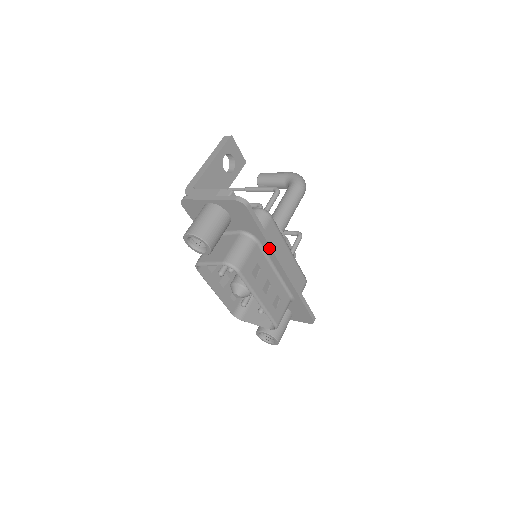
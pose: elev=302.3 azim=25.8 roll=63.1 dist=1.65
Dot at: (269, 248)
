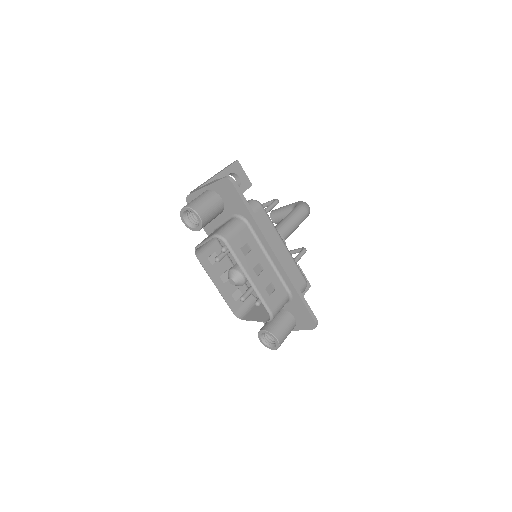
Dot at: (258, 229)
